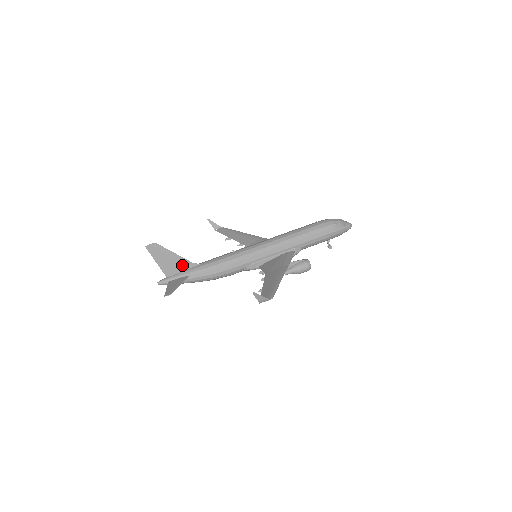
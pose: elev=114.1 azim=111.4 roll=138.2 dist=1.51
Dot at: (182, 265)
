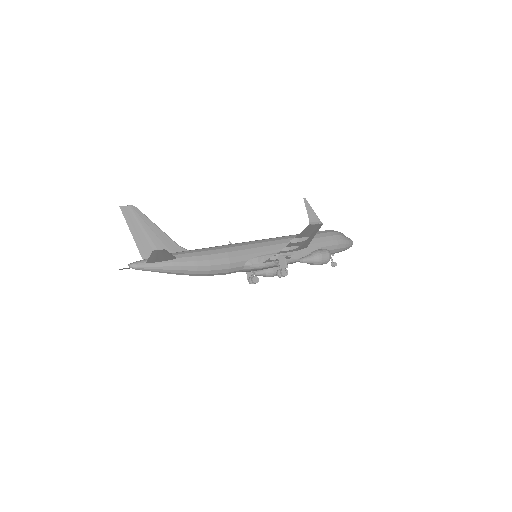
Dot at: (166, 245)
